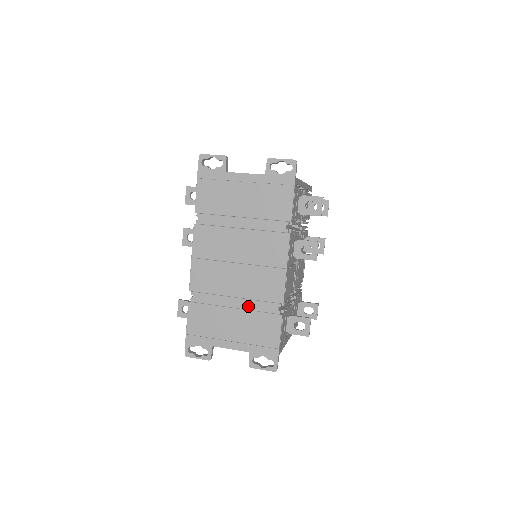
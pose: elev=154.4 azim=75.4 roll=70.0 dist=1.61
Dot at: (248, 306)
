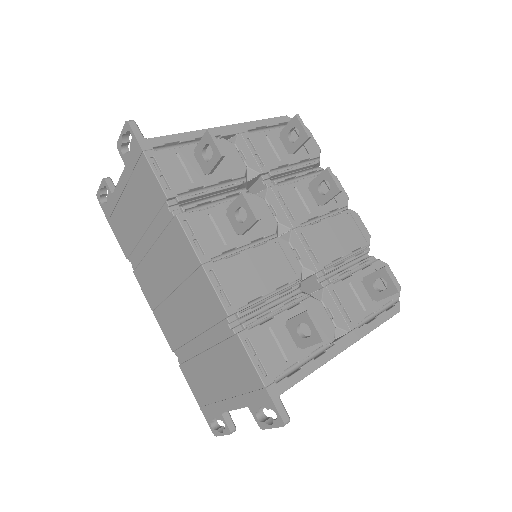
Dot at: (210, 341)
